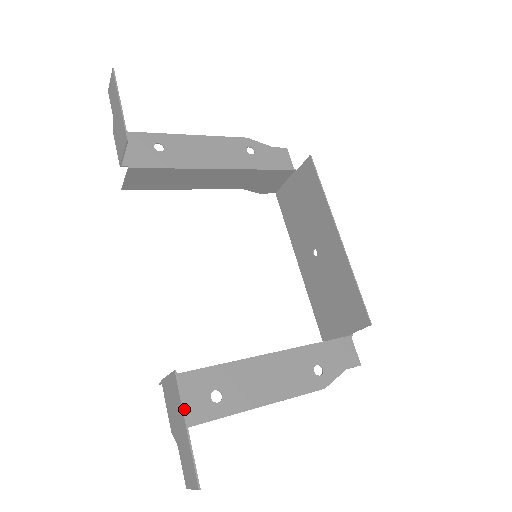
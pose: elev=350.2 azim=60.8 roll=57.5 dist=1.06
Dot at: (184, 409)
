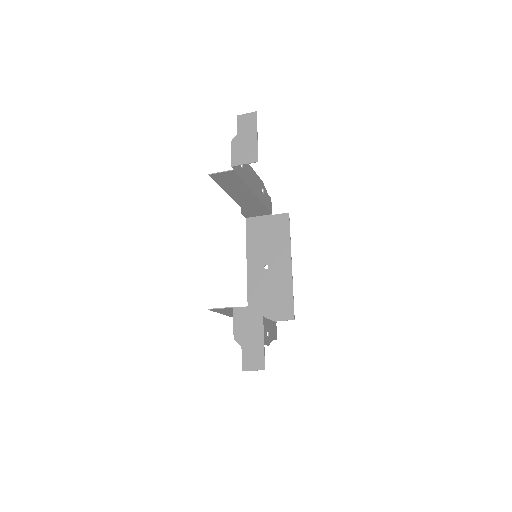
Dot at: occluded
